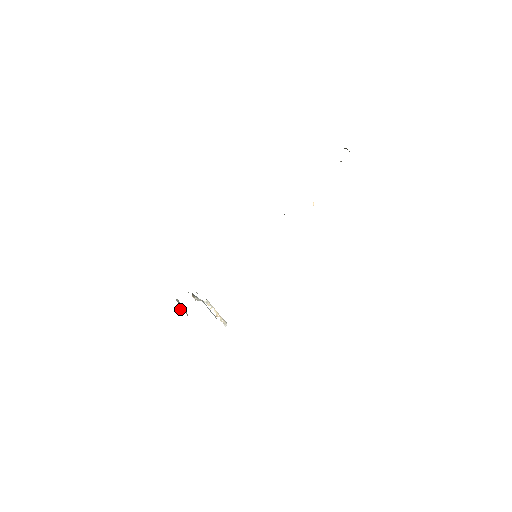
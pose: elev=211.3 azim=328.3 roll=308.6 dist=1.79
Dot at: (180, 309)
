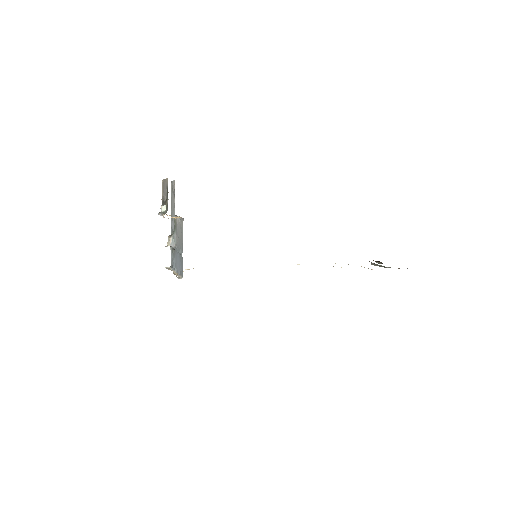
Dot at: (163, 205)
